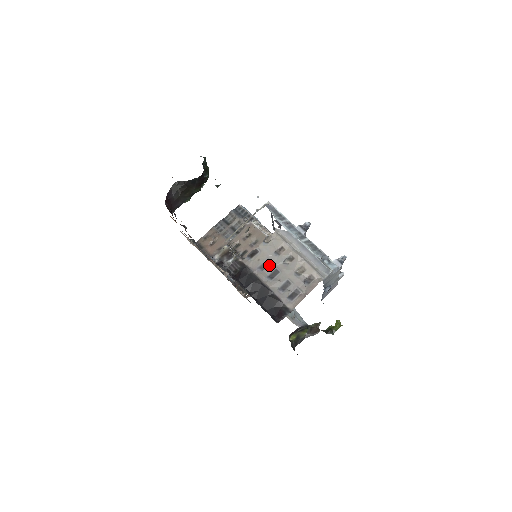
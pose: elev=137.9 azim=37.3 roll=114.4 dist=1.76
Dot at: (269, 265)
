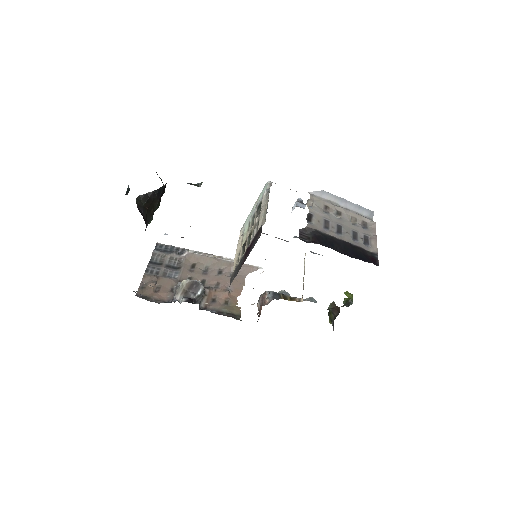
Dot at: (330, 223)
